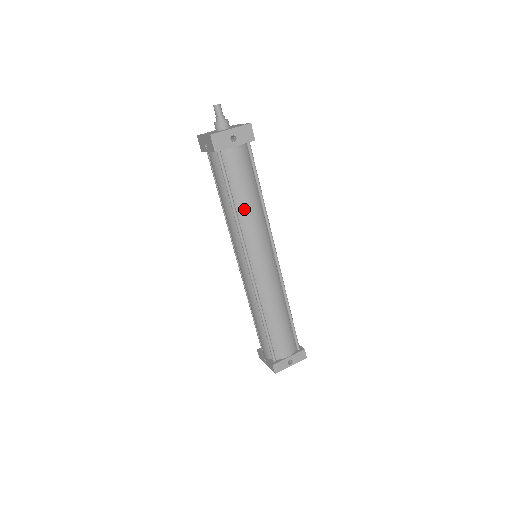
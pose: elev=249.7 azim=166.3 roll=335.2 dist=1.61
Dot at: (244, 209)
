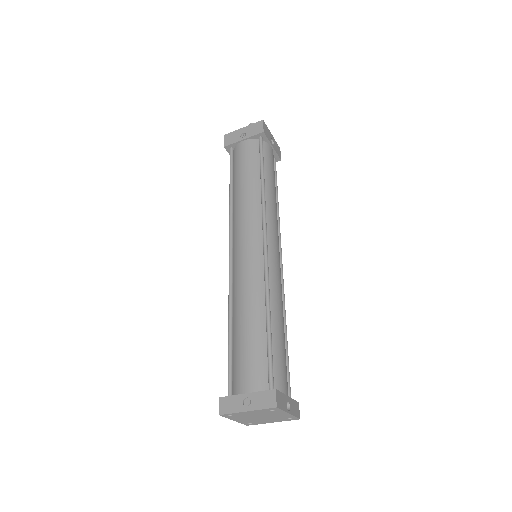
Dot at: (270, 192)
